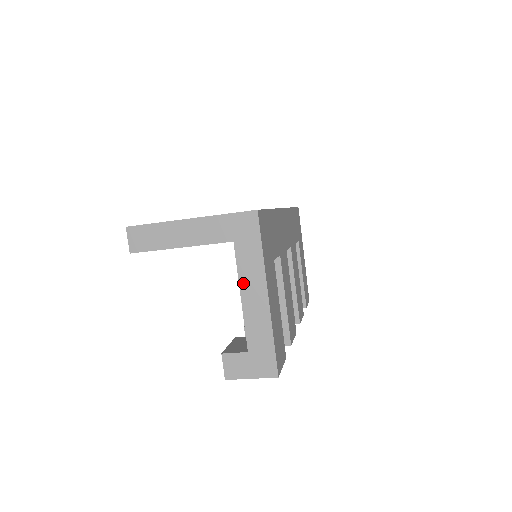
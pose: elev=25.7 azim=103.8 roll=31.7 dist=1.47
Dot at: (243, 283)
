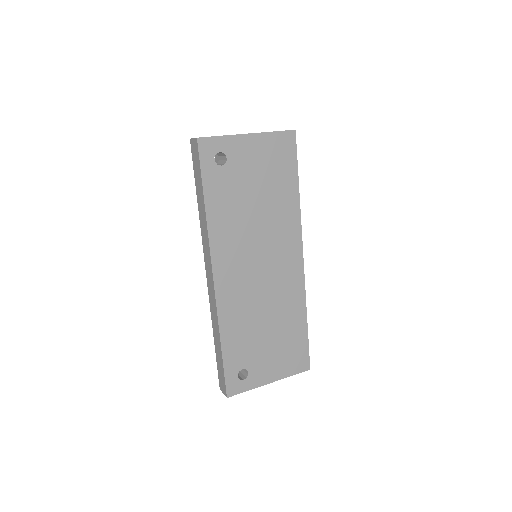
Dot at: occluded
